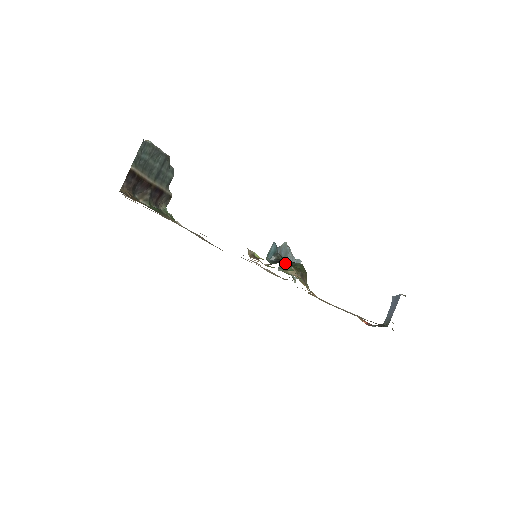
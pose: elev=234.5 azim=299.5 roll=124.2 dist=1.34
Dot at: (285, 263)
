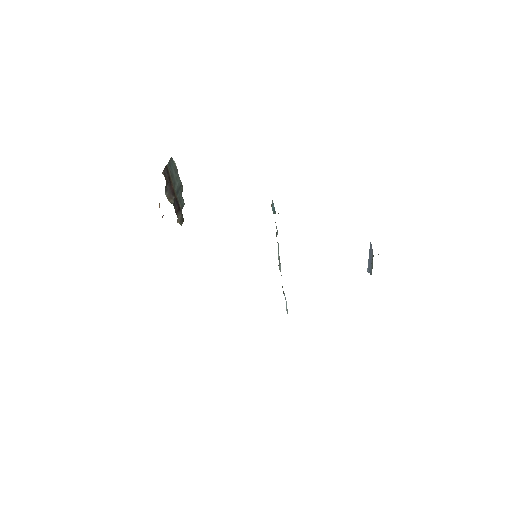
Dot at: (279, 262)
